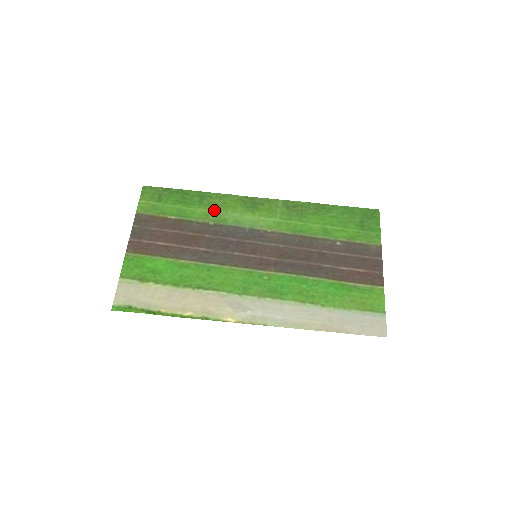
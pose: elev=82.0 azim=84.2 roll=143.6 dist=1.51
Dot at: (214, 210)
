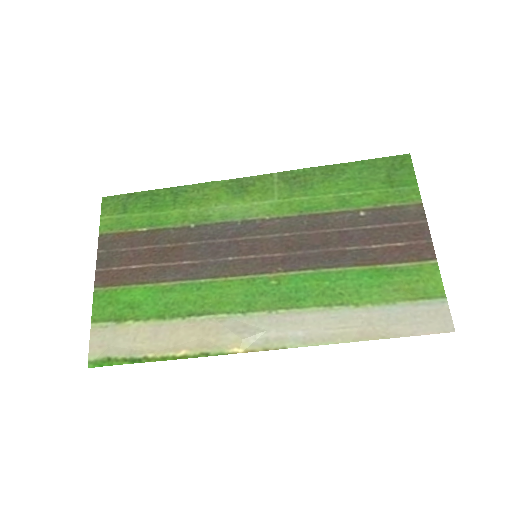
Dot at: (193, 207)
